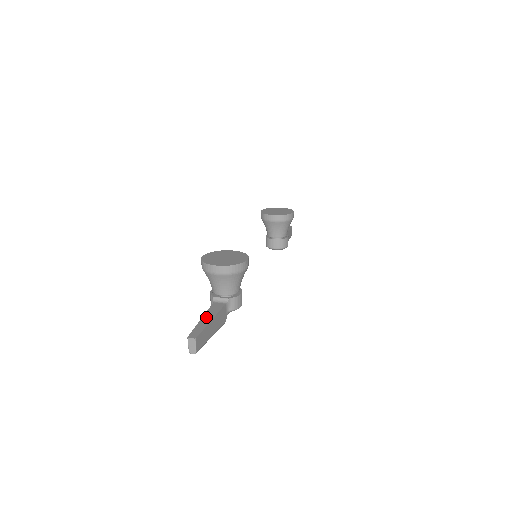
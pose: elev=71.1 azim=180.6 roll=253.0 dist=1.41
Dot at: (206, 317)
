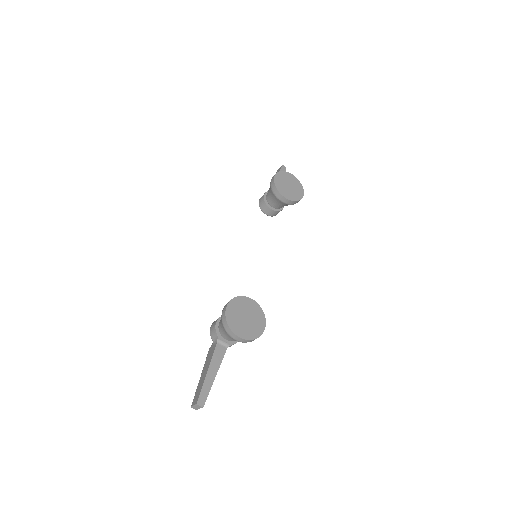
Dot at: (211, 371)
